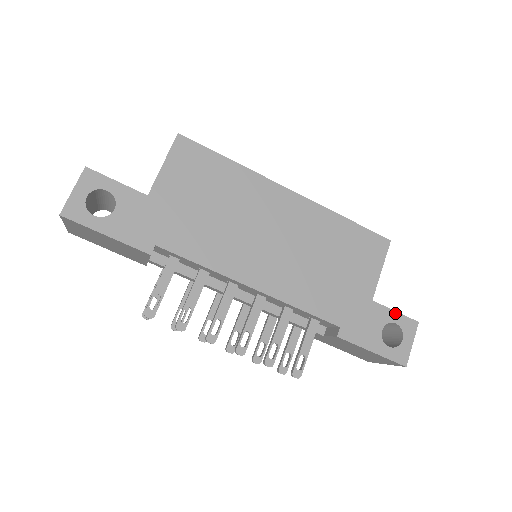
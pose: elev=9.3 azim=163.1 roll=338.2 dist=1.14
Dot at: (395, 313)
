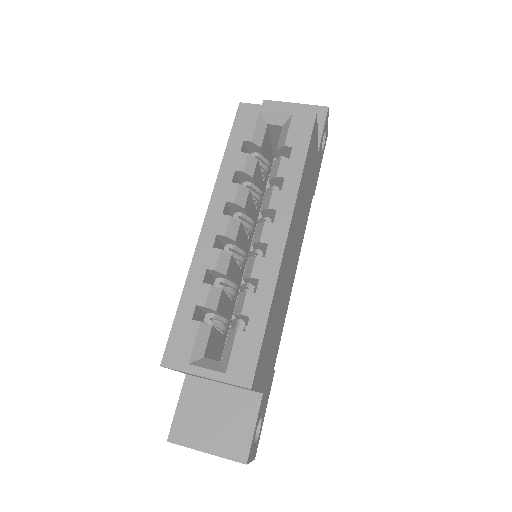
Dot at: (323, 131)
